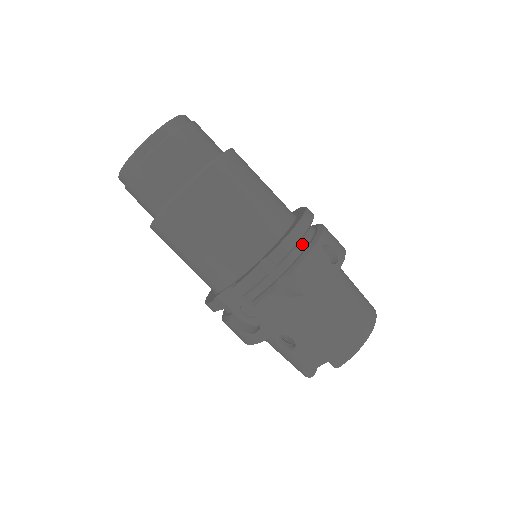
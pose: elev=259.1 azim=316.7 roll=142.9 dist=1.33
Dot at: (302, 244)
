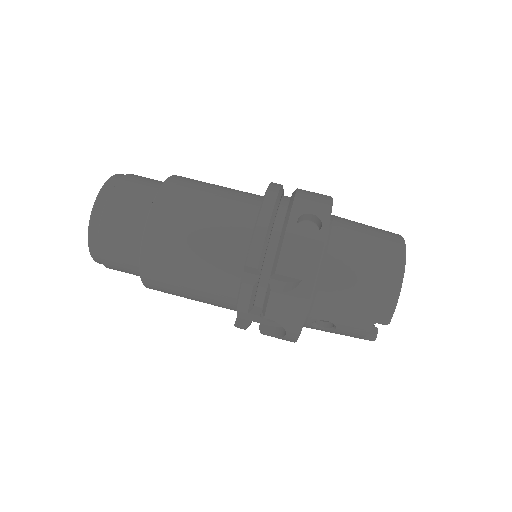
Dot at: (276, 230)
